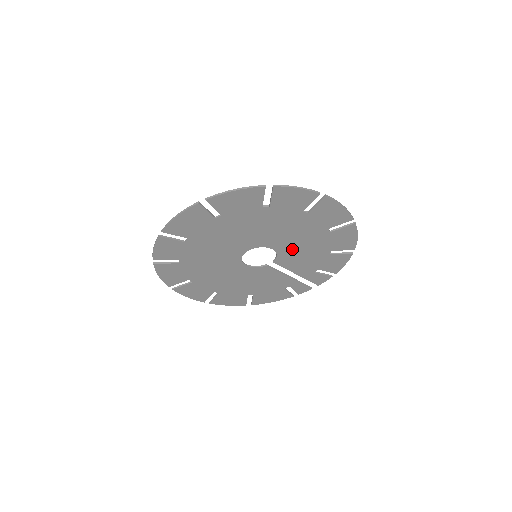
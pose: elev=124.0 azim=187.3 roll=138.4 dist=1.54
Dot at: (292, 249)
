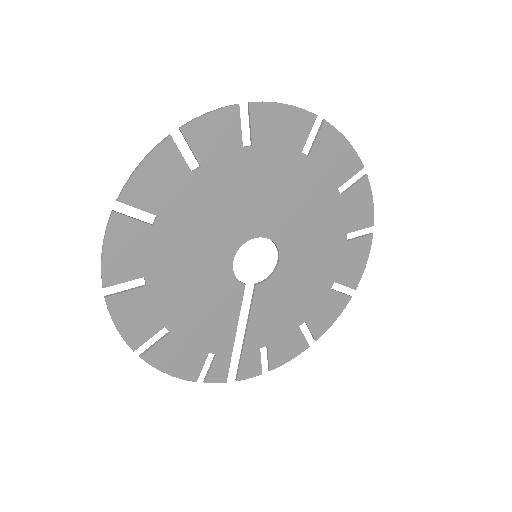
Dot at: (288, 281)
